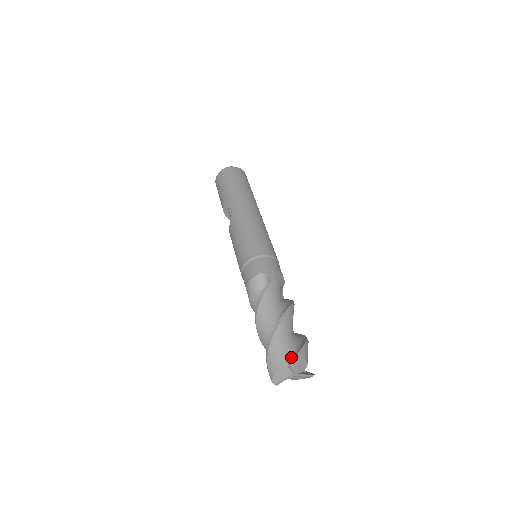
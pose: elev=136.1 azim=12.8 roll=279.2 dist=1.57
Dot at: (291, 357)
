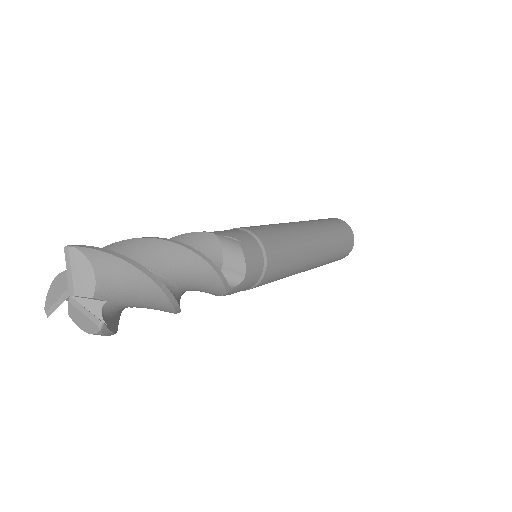
Dot at: occluded
